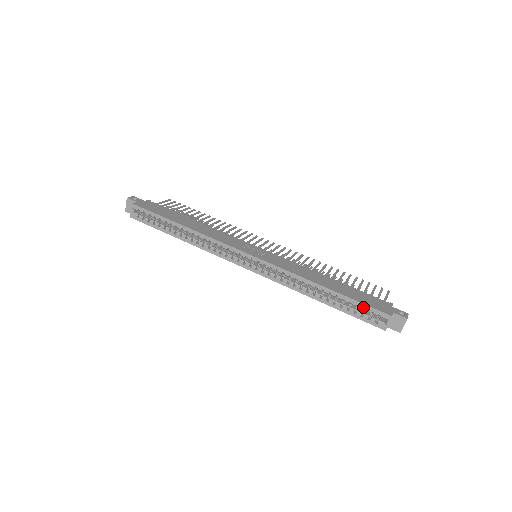
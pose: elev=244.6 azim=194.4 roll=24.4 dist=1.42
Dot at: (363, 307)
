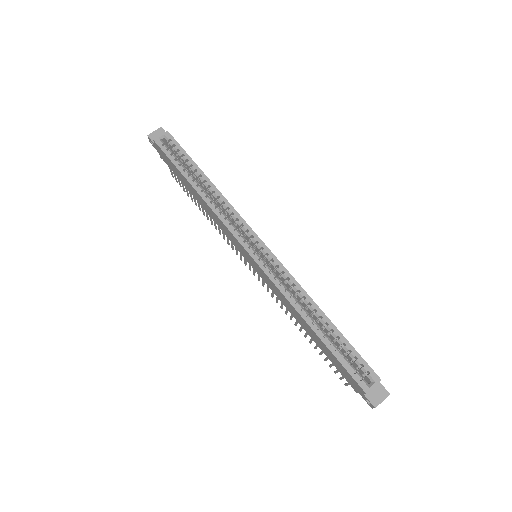
Dot at: (355, 355)
